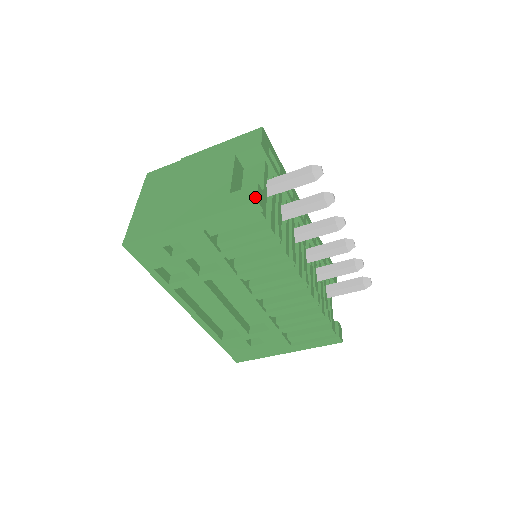
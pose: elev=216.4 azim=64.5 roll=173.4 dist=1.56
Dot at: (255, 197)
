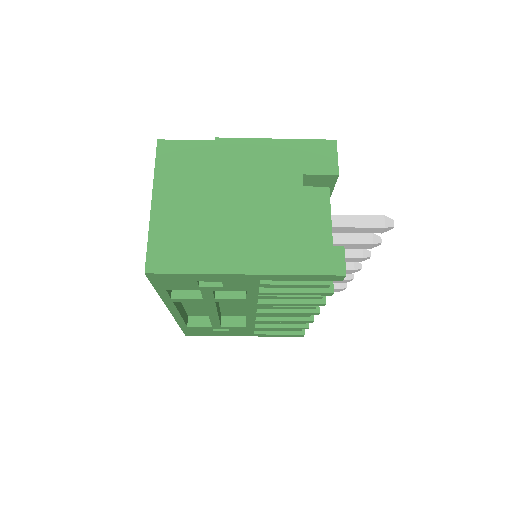
Dot at: (343, 269)
